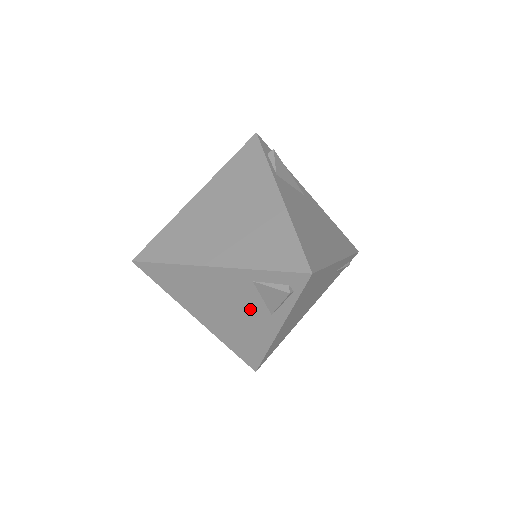
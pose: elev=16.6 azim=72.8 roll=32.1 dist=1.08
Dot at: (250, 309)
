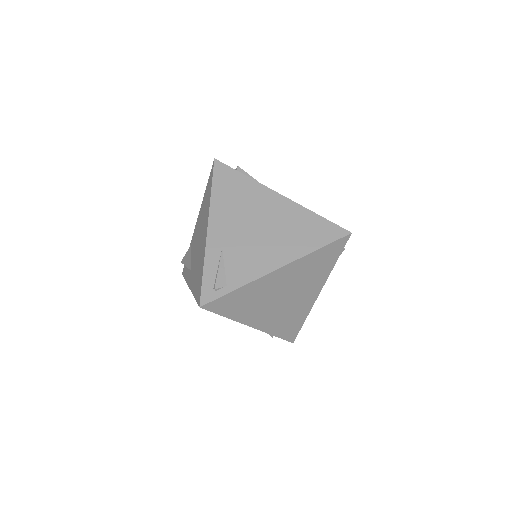
Dot at: occluded
